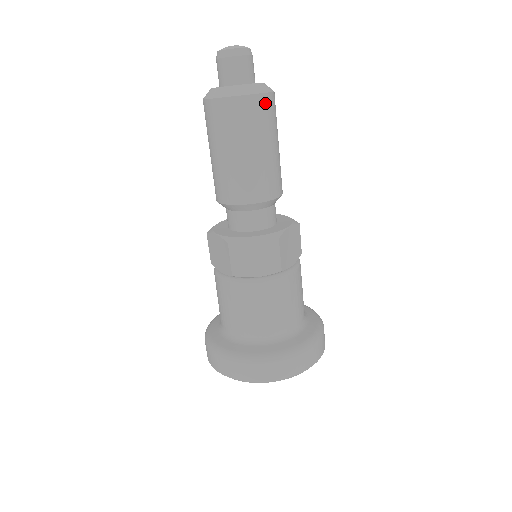
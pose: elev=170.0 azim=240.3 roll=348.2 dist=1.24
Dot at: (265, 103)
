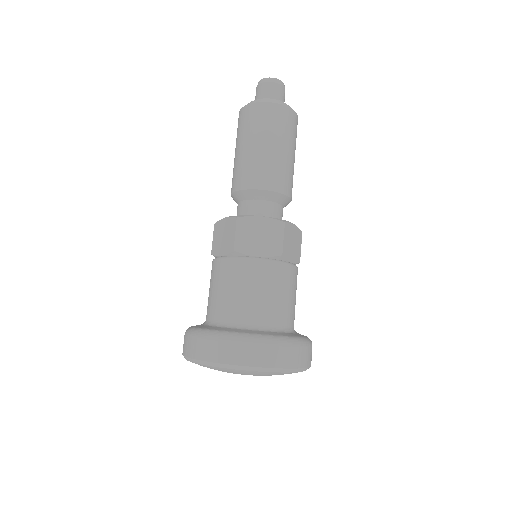
Dot at: (291, 116)
